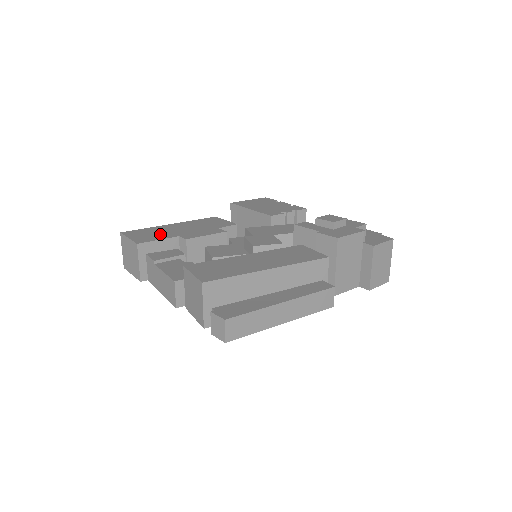
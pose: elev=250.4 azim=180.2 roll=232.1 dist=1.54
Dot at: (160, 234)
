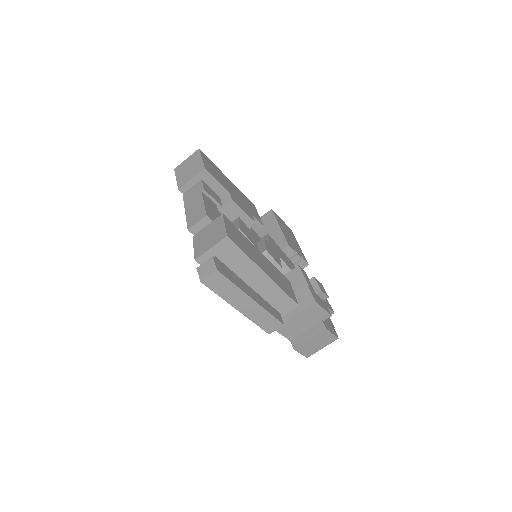
Dot at: (220, 178)
